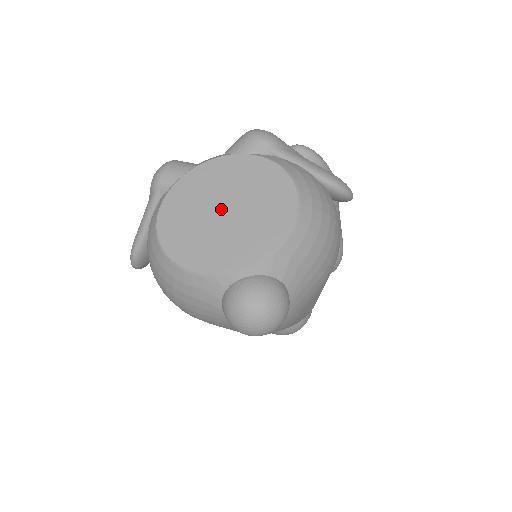
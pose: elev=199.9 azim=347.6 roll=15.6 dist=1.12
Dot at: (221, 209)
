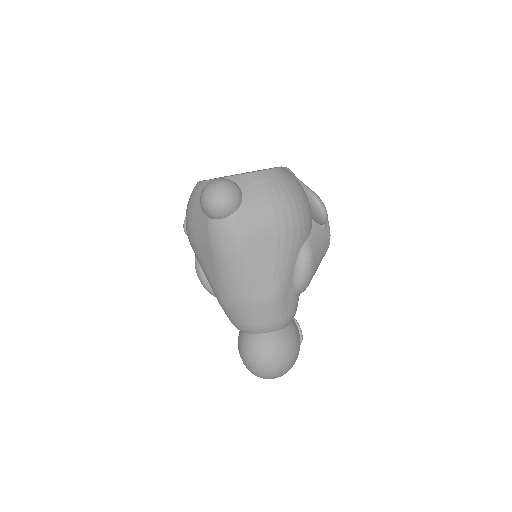
Dot at: occluded
